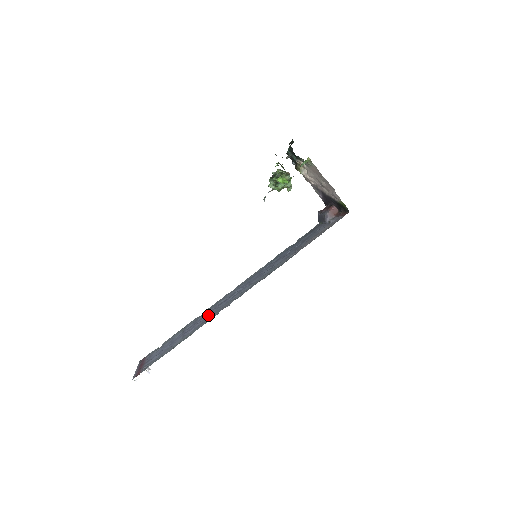
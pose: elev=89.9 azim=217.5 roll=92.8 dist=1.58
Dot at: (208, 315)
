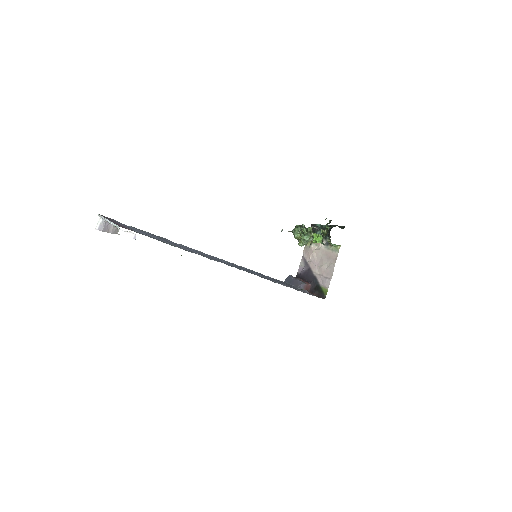
Dot at: occluded
